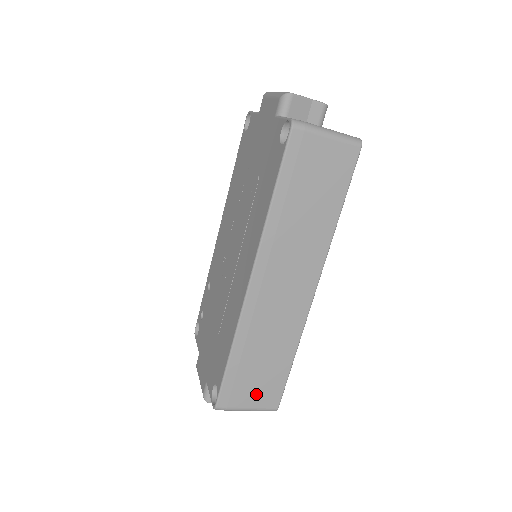
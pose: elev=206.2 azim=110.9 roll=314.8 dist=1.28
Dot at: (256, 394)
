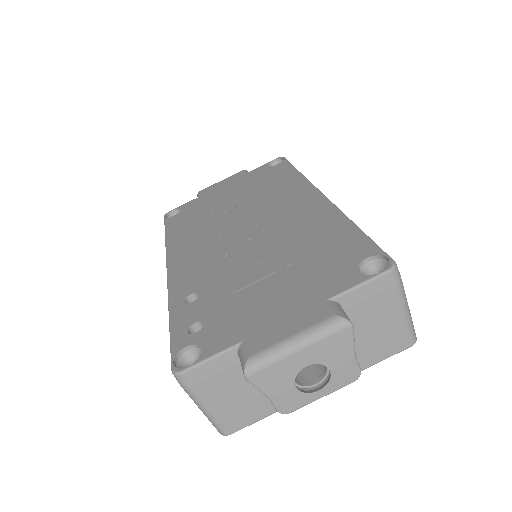
Dot at: occluded
